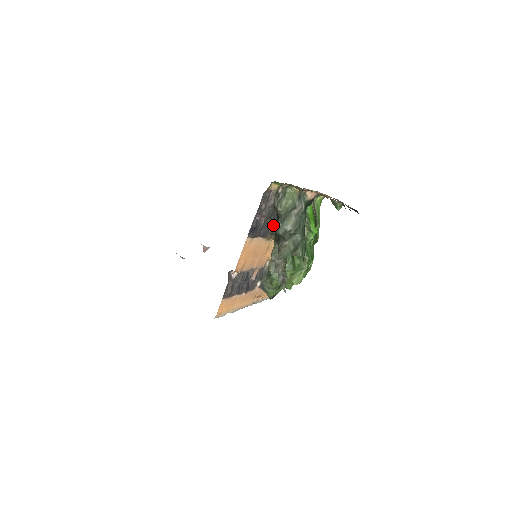
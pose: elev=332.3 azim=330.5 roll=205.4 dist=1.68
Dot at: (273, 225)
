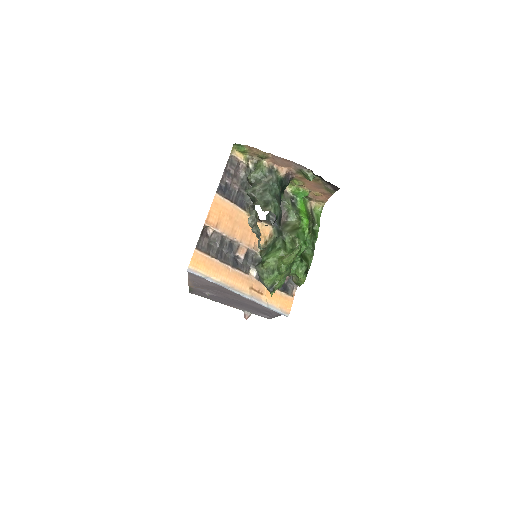
Dot at: occluded
